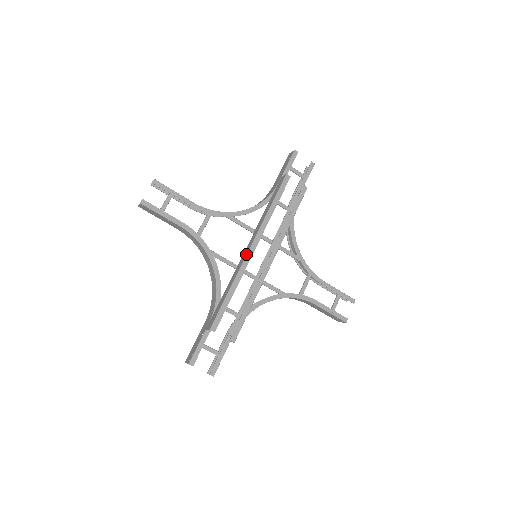
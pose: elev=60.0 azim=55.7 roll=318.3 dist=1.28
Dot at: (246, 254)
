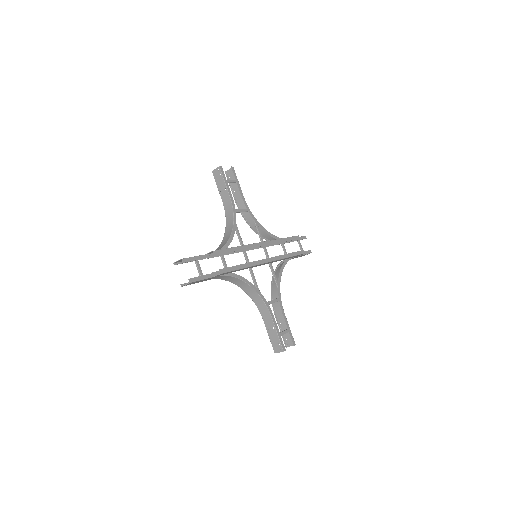
Dot at: occluded
